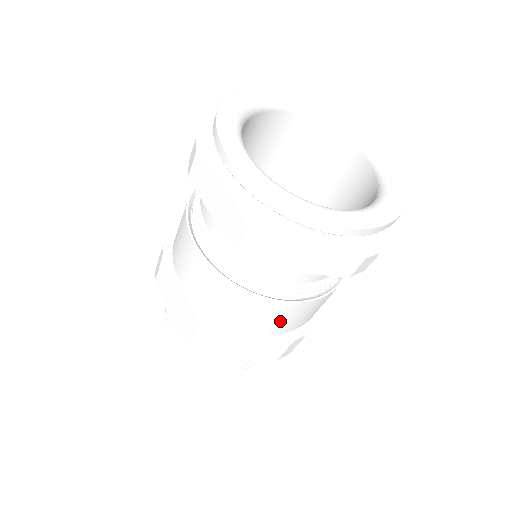
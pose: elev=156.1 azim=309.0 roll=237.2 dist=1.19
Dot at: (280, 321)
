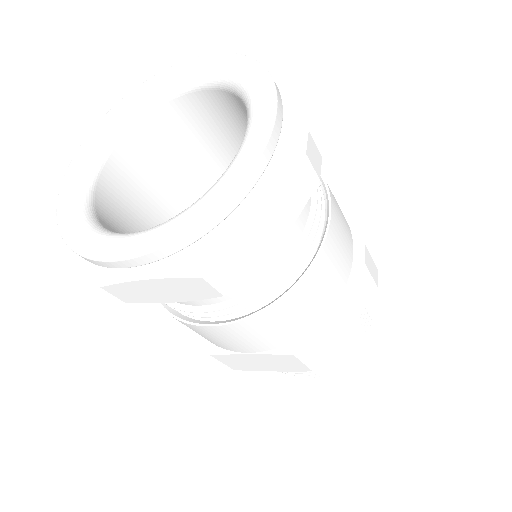
Dot at: (334, 272)
